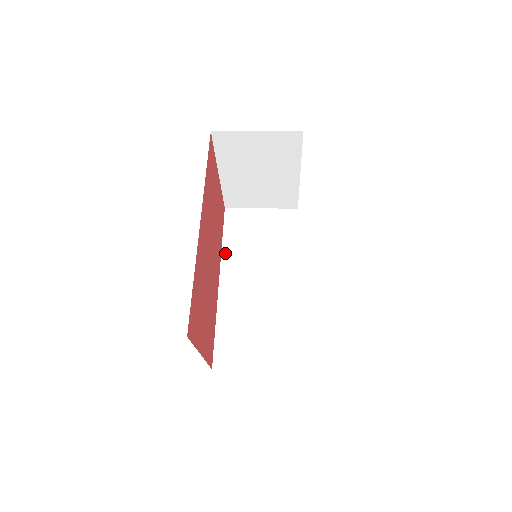
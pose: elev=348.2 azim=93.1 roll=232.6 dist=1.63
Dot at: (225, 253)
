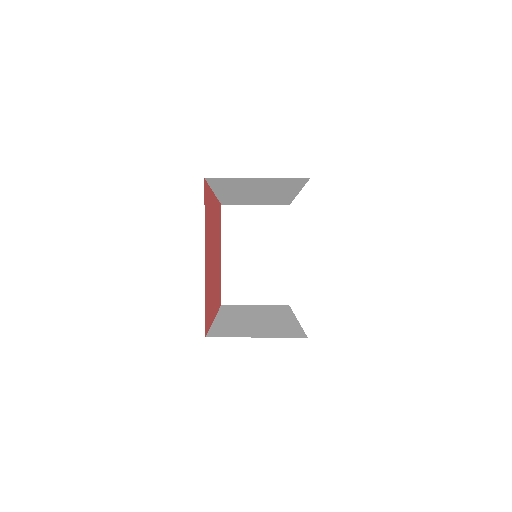
Dot at: (221, 312)
